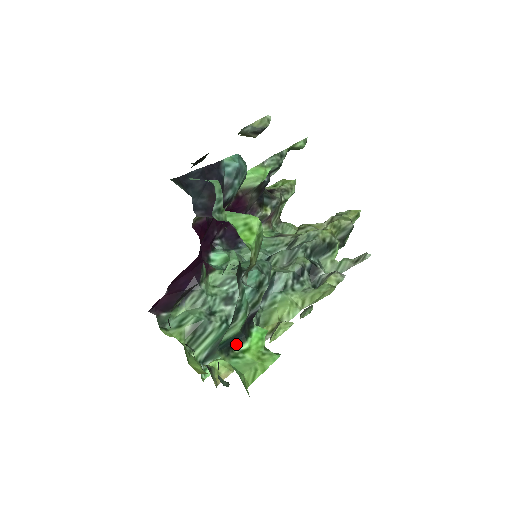
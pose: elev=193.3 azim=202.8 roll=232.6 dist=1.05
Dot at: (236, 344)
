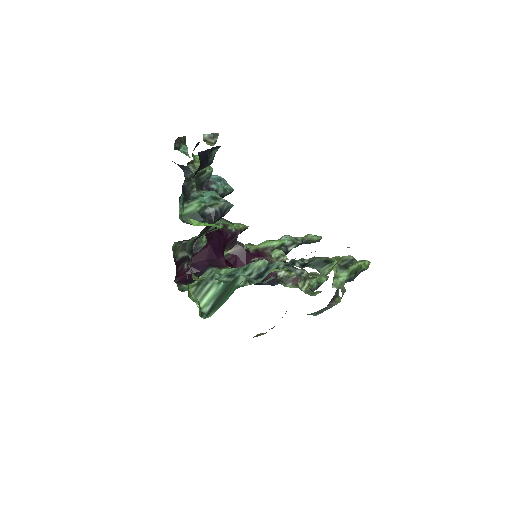
Dot at: occluded
